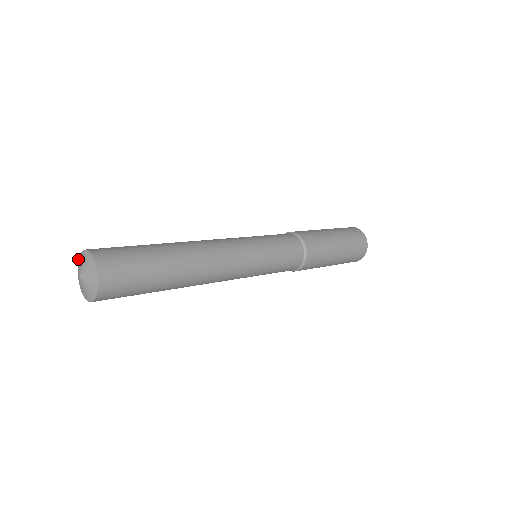
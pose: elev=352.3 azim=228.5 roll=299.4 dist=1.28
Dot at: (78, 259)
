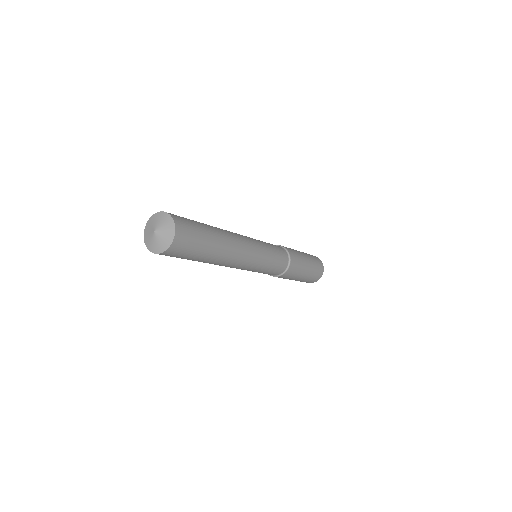
Dot at: (145, 226)
